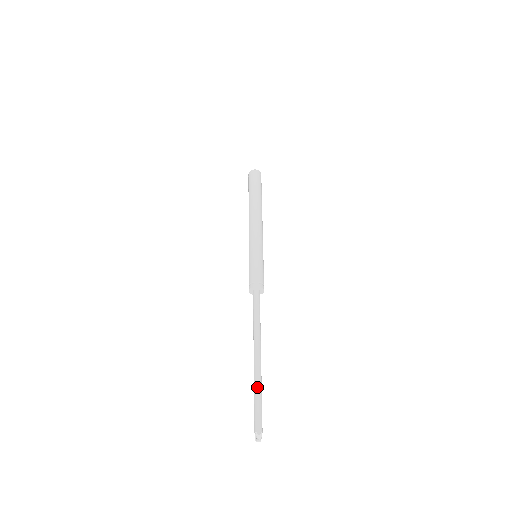
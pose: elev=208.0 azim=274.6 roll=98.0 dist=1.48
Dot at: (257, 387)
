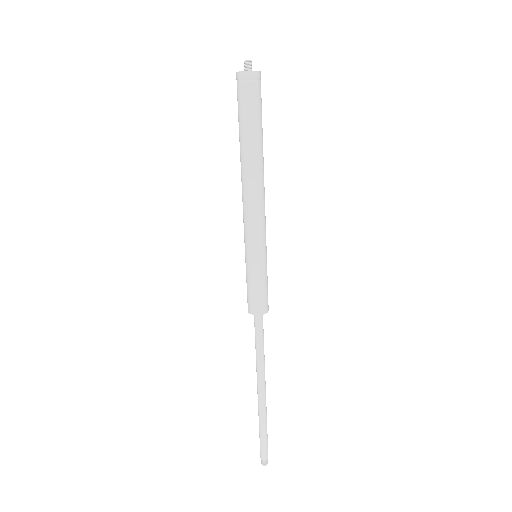
Dot at: (266, 423)
